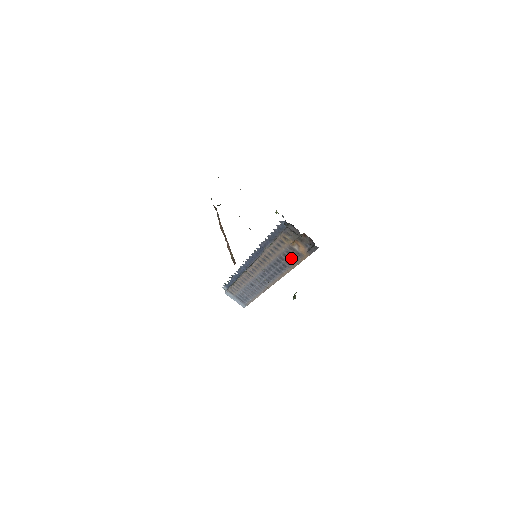
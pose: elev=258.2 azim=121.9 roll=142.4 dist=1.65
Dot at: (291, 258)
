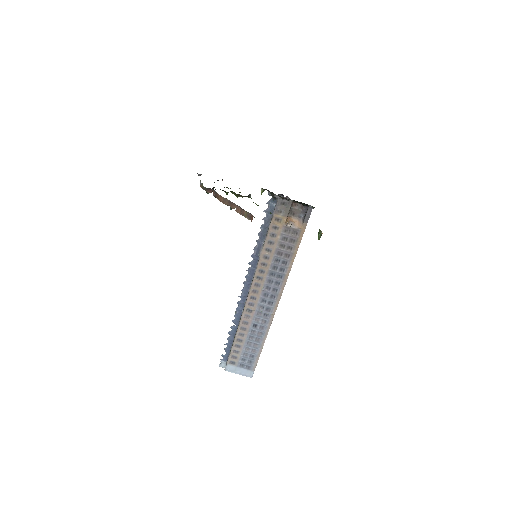
Dot at: (289, 244)
